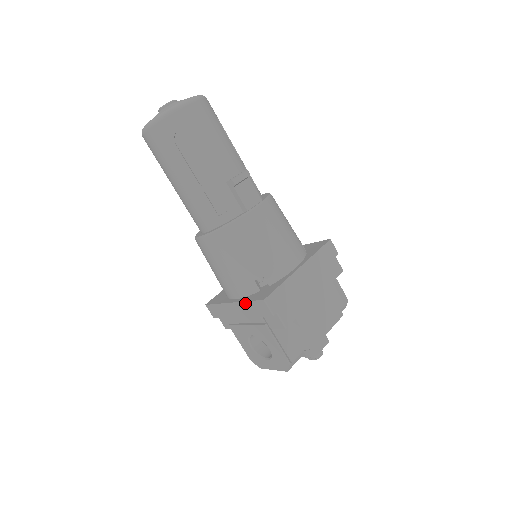
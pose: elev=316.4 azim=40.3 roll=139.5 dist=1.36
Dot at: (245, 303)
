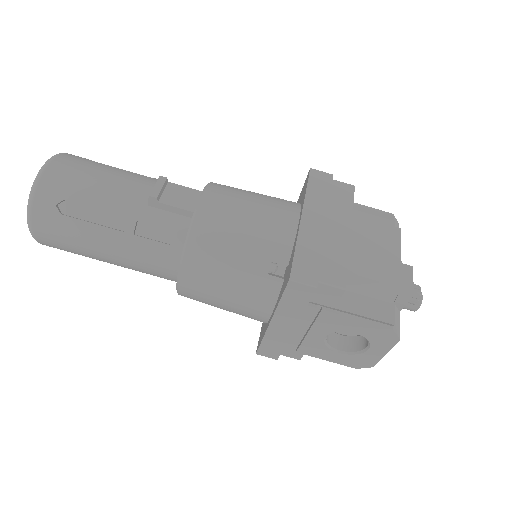
Dot at: (280, 307)
